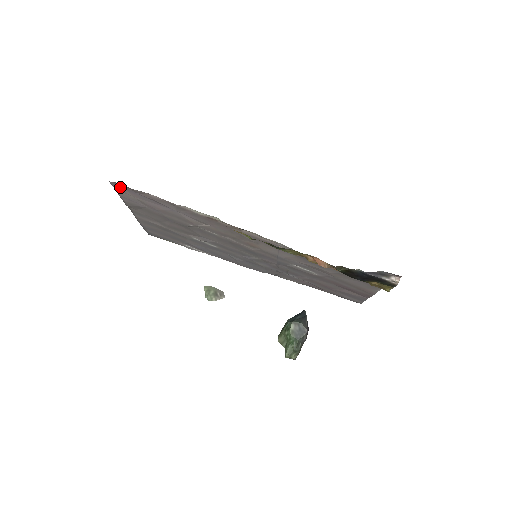
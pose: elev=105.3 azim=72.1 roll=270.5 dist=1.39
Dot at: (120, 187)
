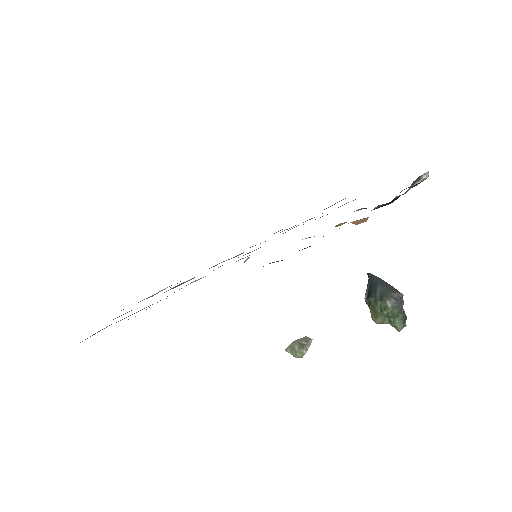
Dot at: occluded
